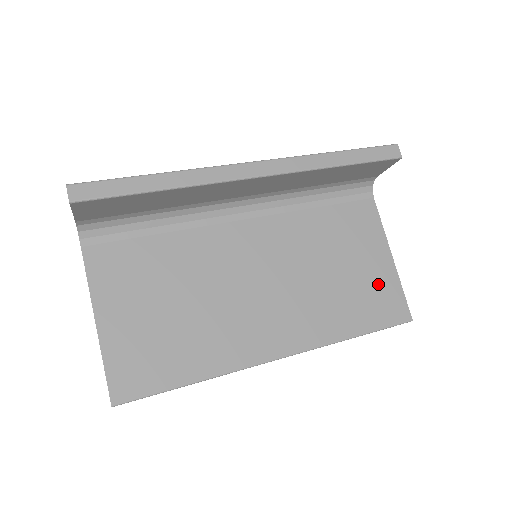
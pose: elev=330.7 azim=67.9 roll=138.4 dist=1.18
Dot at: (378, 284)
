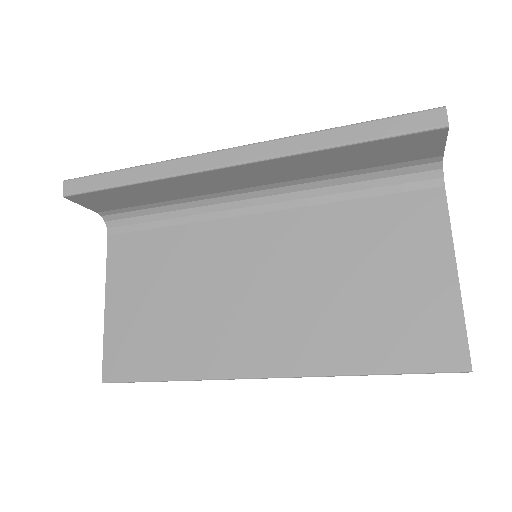
Dot at: (422, 309)
